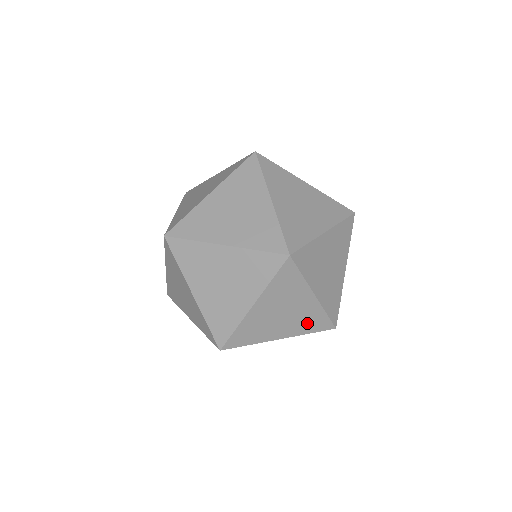
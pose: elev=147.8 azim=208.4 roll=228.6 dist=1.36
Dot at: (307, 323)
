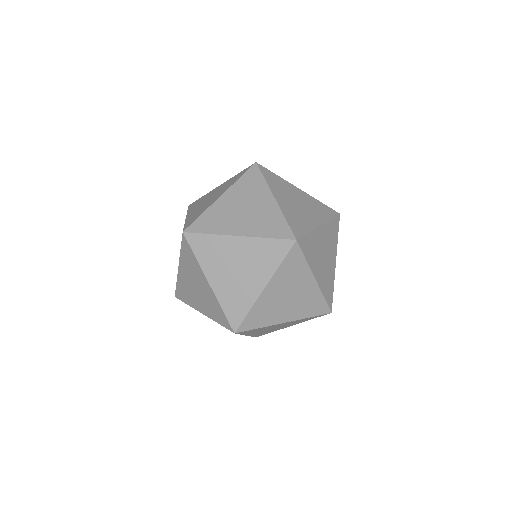
Dot at: (266, 258)
